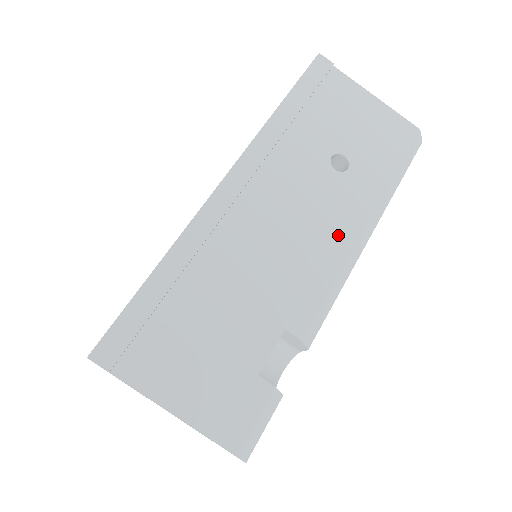
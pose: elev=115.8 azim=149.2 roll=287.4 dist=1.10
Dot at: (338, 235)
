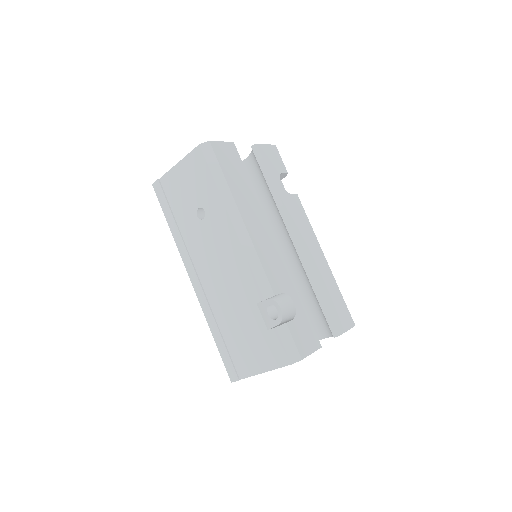
Dot at: (230, 243)
